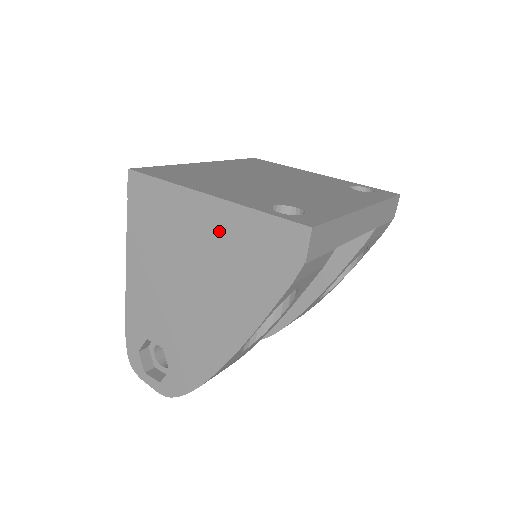
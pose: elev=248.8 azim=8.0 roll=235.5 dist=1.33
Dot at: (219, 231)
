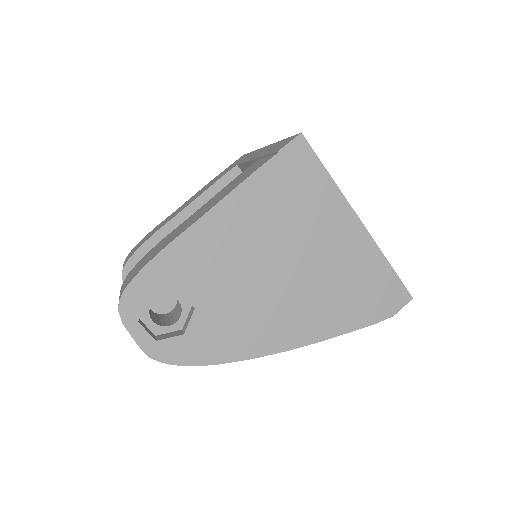
Dot at: (348, 252)
